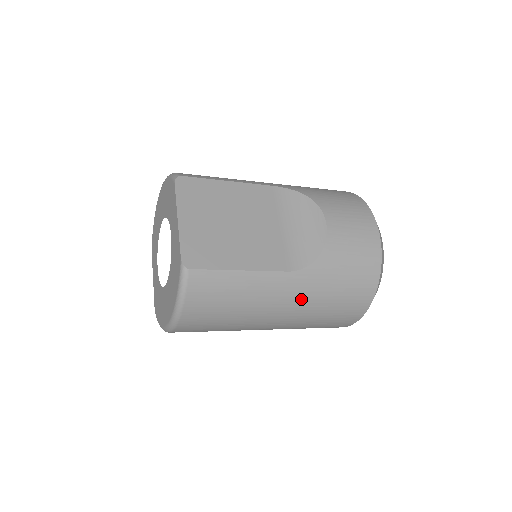
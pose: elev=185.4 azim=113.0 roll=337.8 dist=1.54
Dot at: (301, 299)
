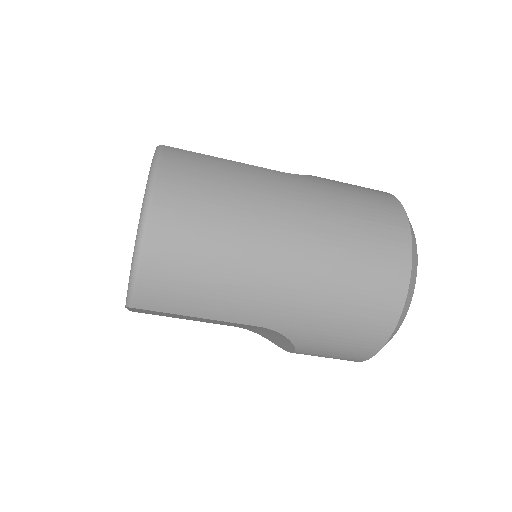
Dot at: (309, 195)
